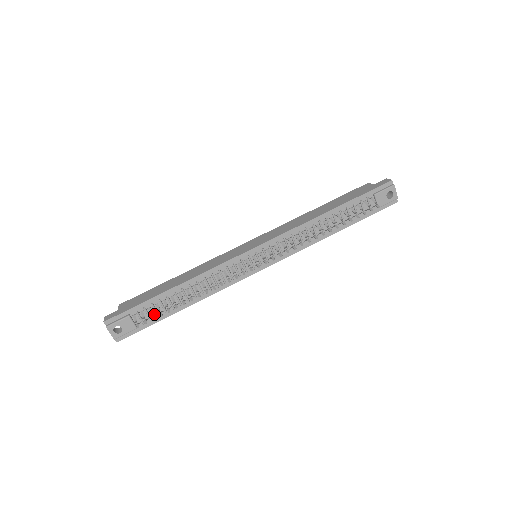
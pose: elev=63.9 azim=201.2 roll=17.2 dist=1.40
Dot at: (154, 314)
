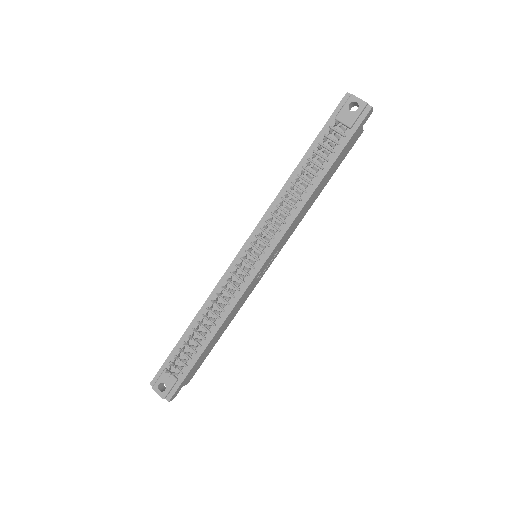
Dot at: (186, 359)
